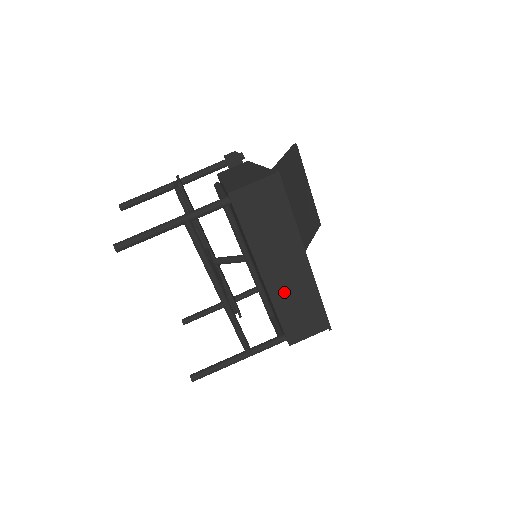
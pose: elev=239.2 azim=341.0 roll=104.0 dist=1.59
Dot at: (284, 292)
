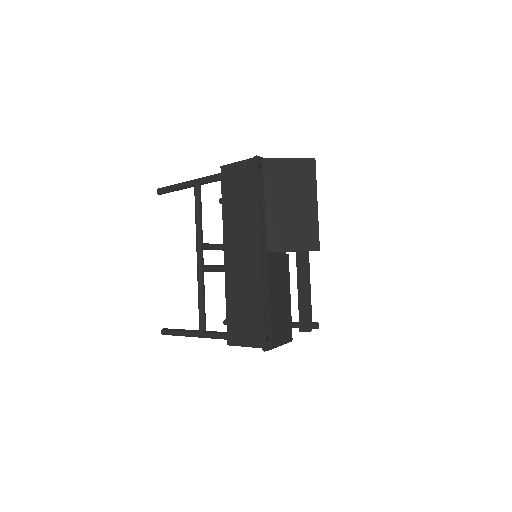
Dot at: (236, 280)
